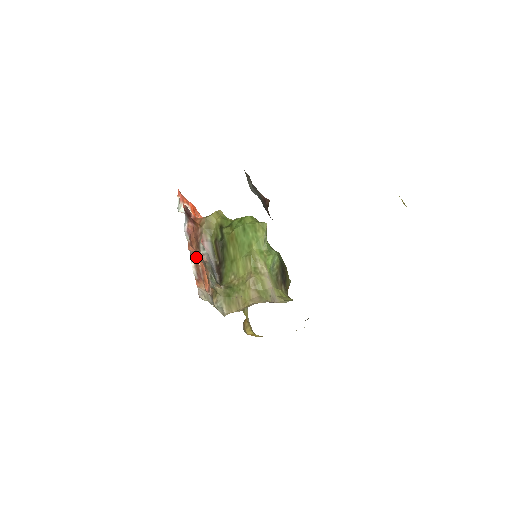
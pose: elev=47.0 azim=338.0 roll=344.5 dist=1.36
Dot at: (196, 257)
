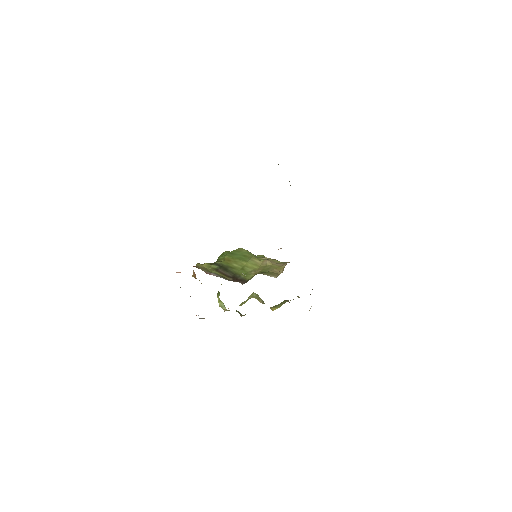
Dot at: occluded
